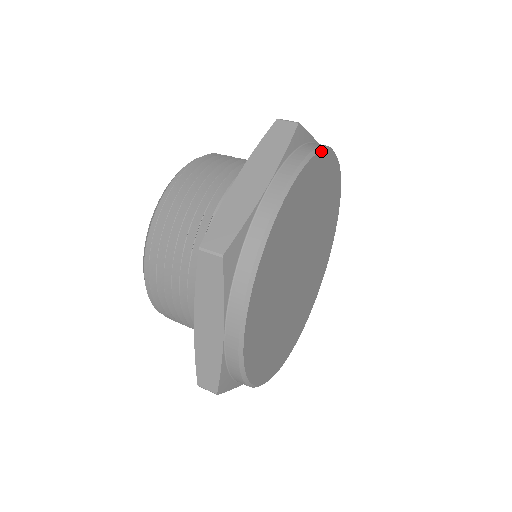
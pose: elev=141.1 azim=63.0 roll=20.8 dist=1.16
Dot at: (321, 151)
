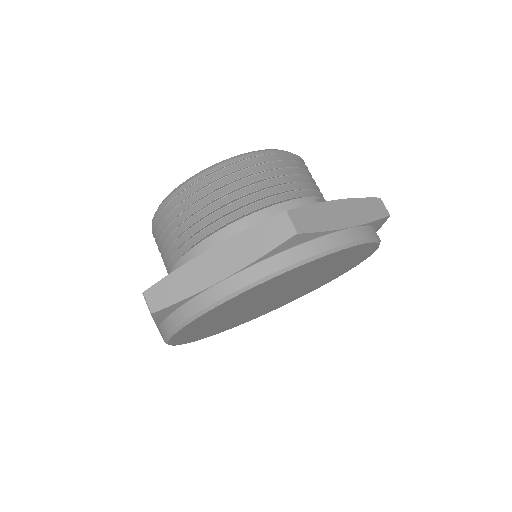
Dot at: (313, 260)
